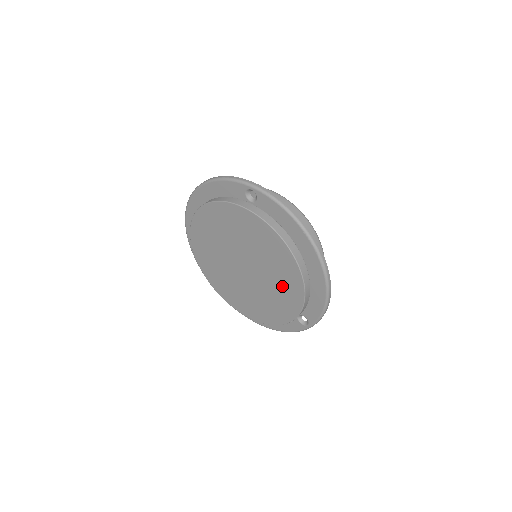
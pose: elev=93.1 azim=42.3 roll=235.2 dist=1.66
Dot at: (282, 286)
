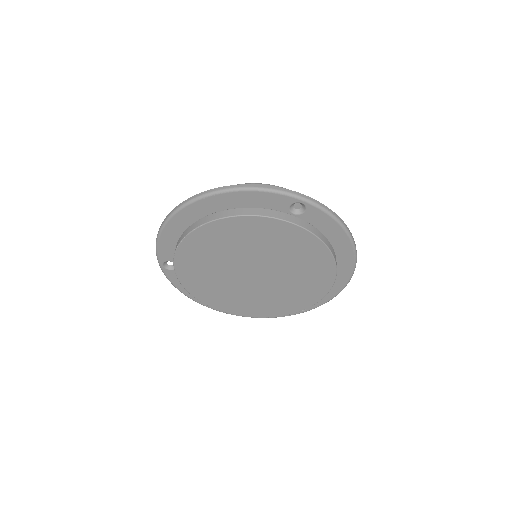
Dot at: (302, 287)
